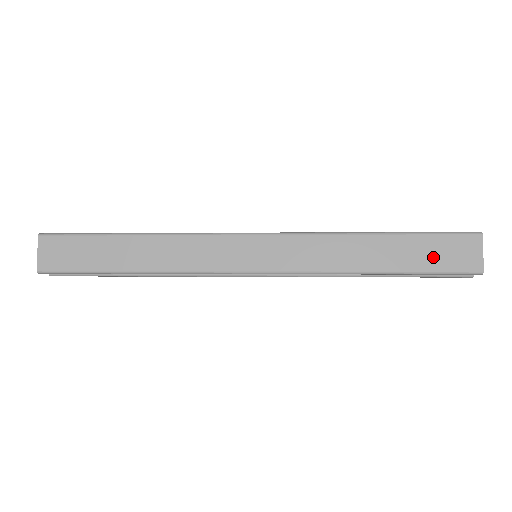
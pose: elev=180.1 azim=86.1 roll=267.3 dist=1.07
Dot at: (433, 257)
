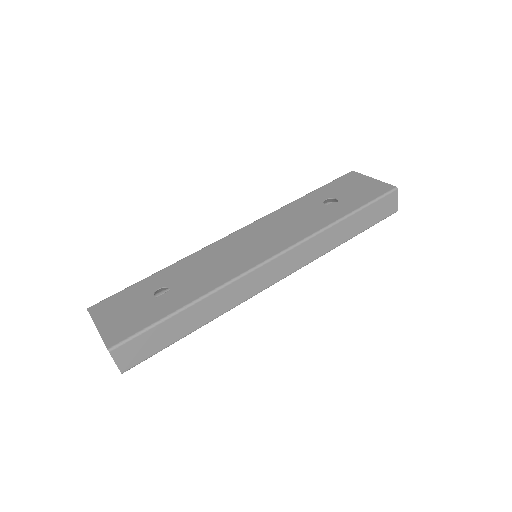
Dot at: (375, 216)
